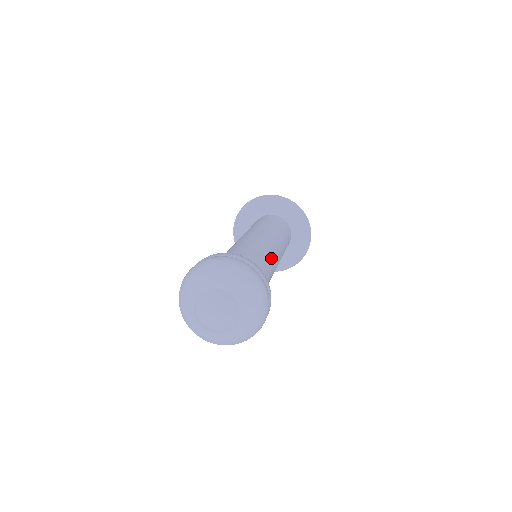
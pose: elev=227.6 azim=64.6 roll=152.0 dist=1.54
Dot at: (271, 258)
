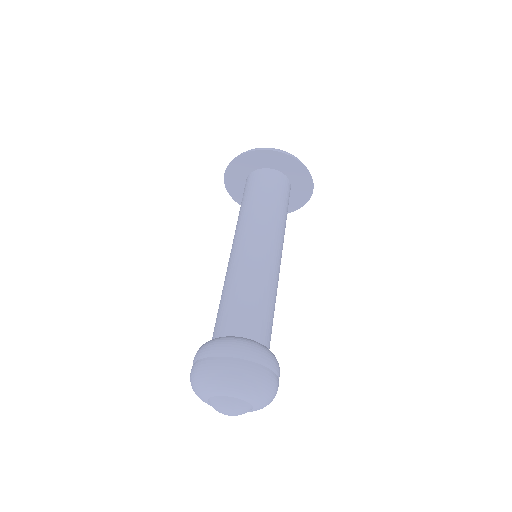
Dot at: (265, 278)
